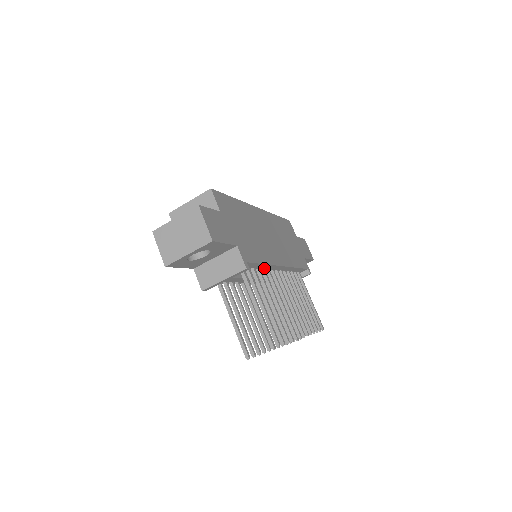
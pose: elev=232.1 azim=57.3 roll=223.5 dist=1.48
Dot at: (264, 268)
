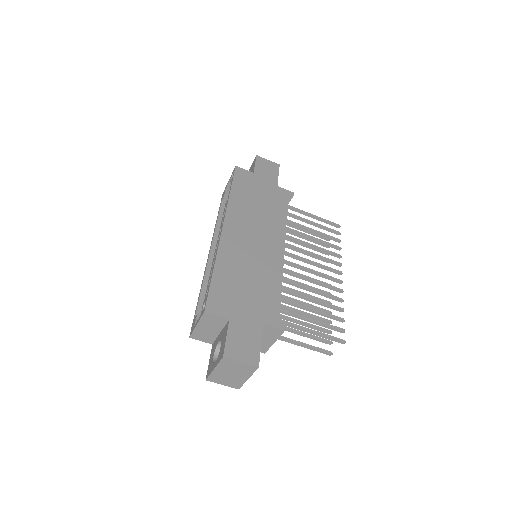
Dot at: occluded
